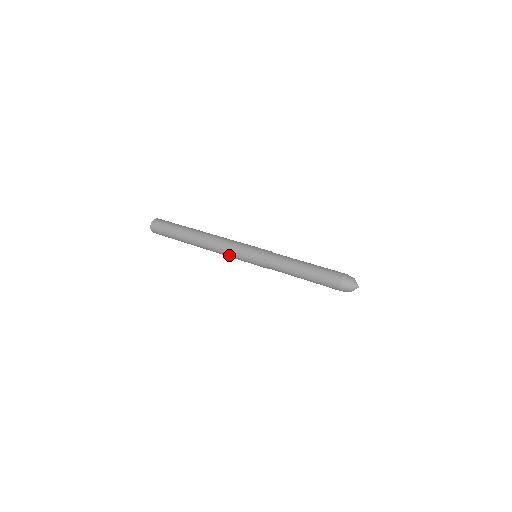
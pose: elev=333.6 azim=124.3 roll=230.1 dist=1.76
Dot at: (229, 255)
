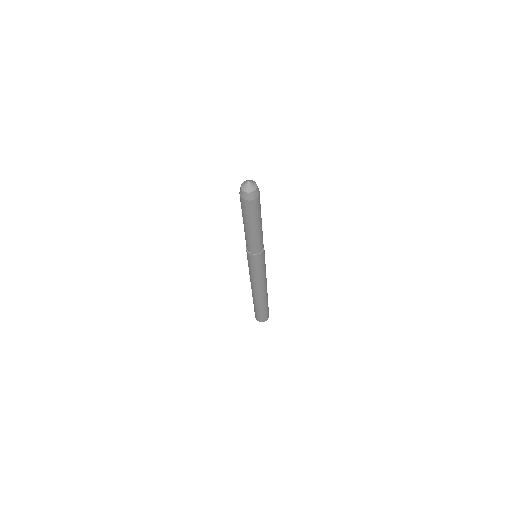
Dot at: (252, 276)
